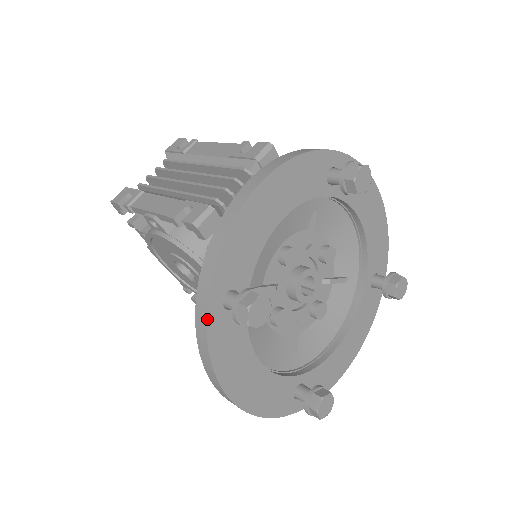
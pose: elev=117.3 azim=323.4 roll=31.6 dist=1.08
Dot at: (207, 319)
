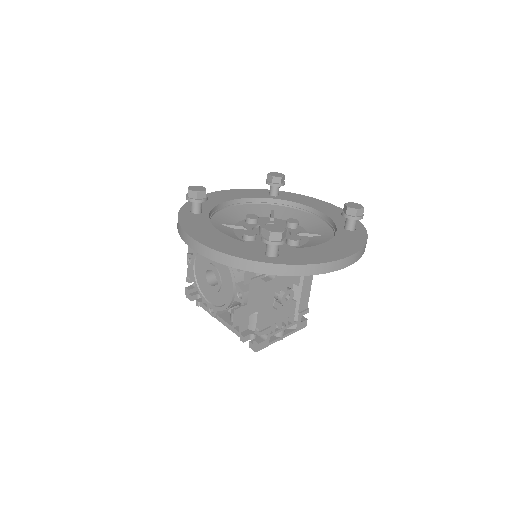
Dot at: (179, 213)
